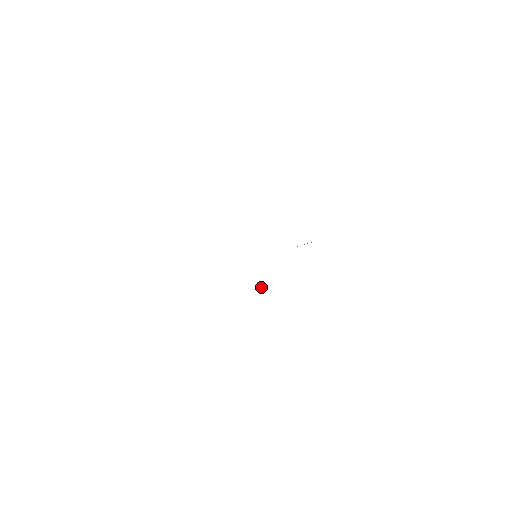
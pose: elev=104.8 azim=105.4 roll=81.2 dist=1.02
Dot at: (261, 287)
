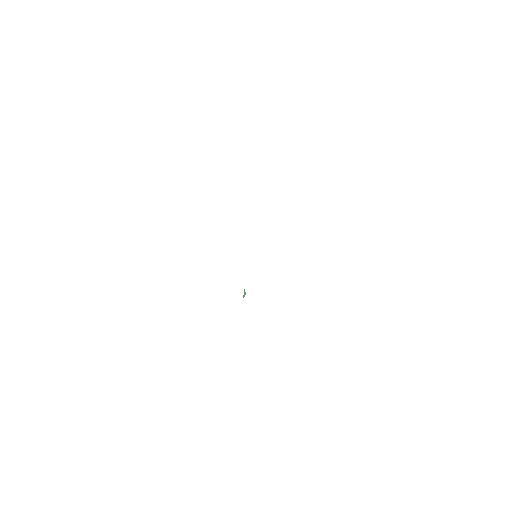
Dot at: (244, 295)
